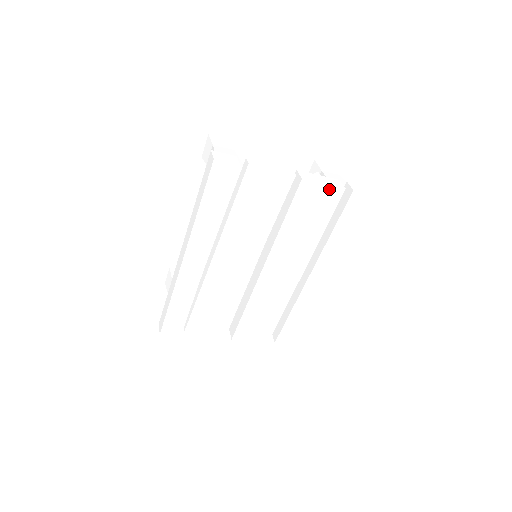
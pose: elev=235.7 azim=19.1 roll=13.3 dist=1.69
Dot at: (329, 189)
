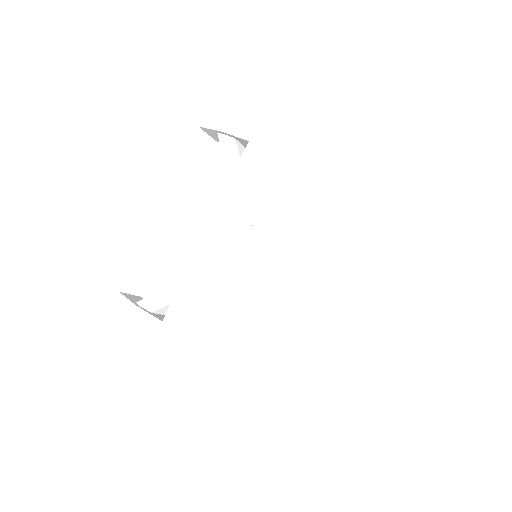
Dot at: (340, 171)
